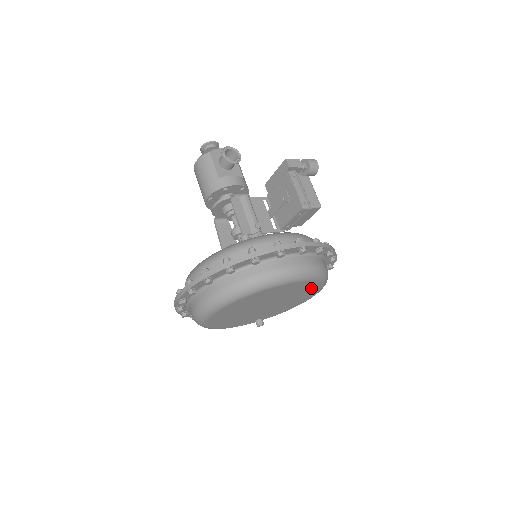
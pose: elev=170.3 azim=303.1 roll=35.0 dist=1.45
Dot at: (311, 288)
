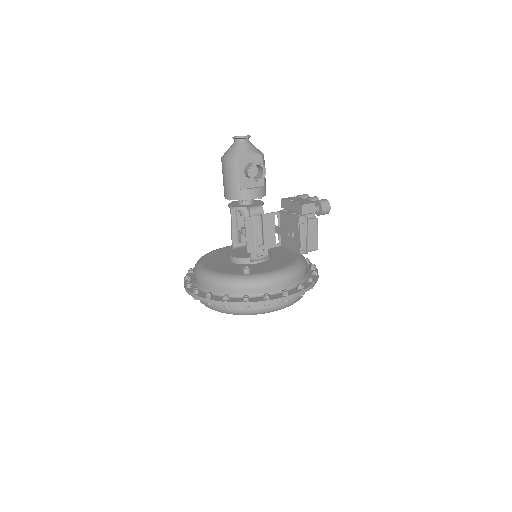
Dot at: occluded
